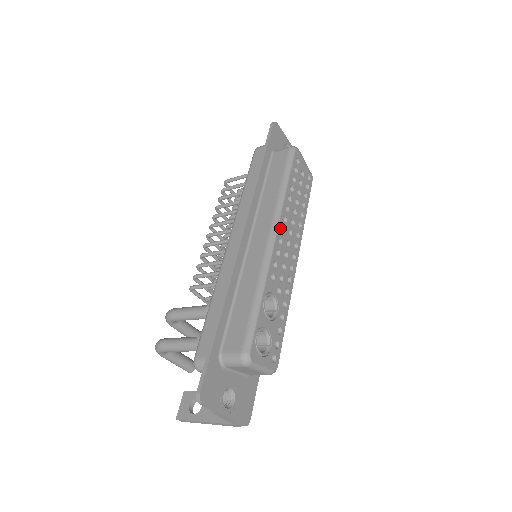
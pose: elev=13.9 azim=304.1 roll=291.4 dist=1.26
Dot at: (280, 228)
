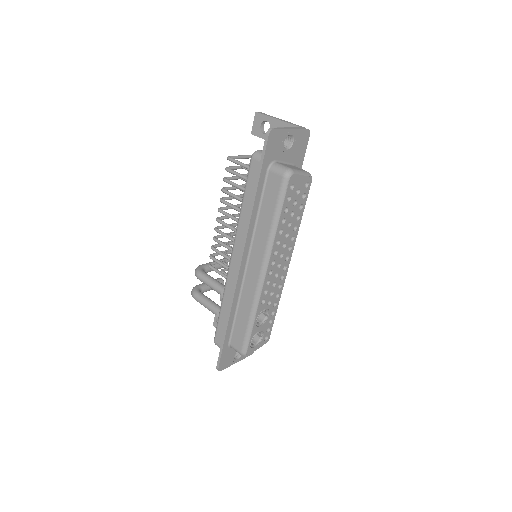
Dot at: (270, 265)
